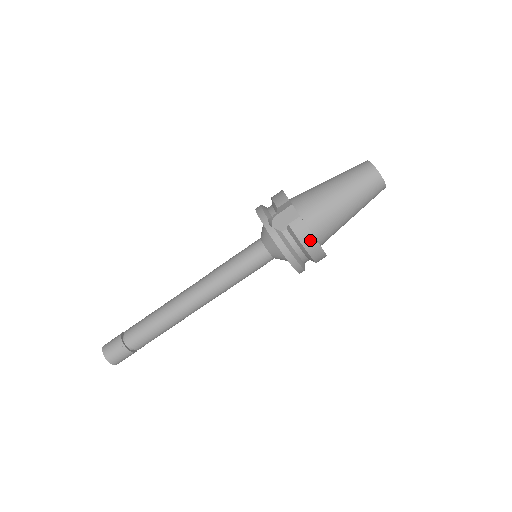
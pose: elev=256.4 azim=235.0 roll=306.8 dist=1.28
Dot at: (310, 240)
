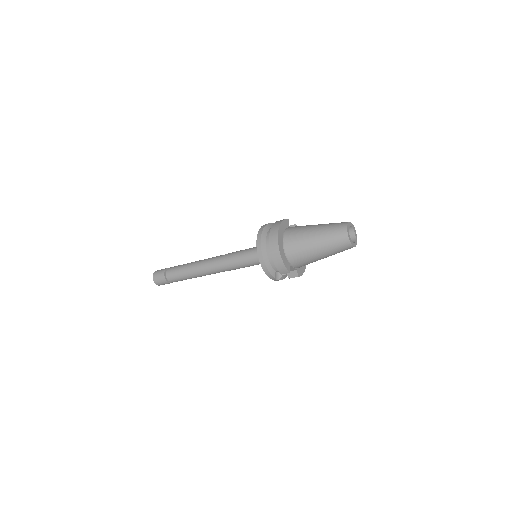
Dot at: occluded
